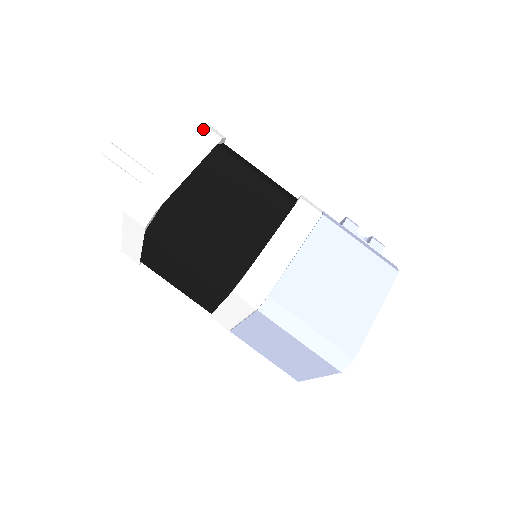
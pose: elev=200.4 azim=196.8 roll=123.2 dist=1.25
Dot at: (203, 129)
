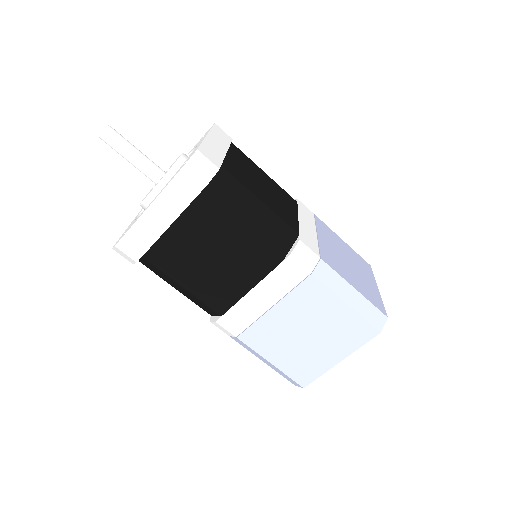
Dot at: (218, 127)
